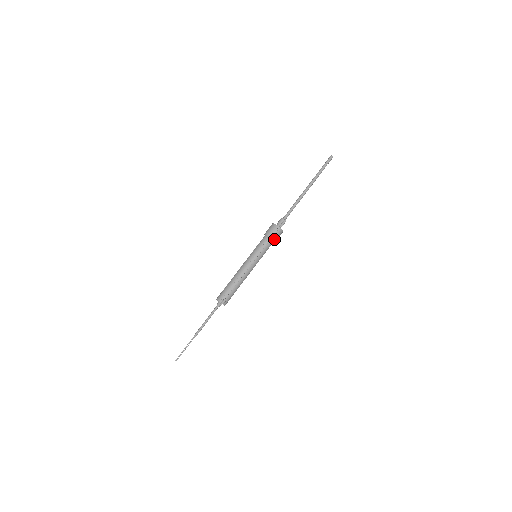
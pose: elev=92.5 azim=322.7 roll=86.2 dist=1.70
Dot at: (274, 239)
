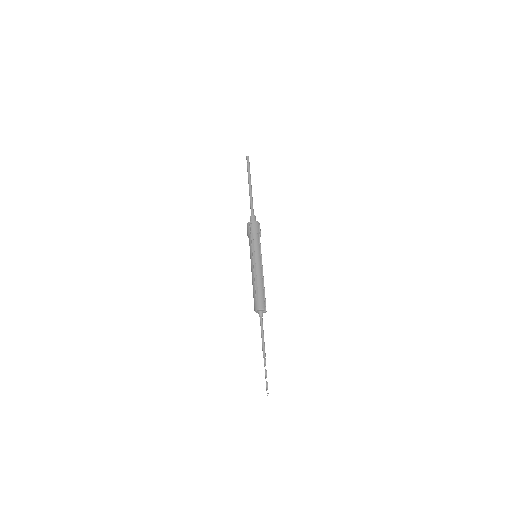
Dot at: (260, 235)
